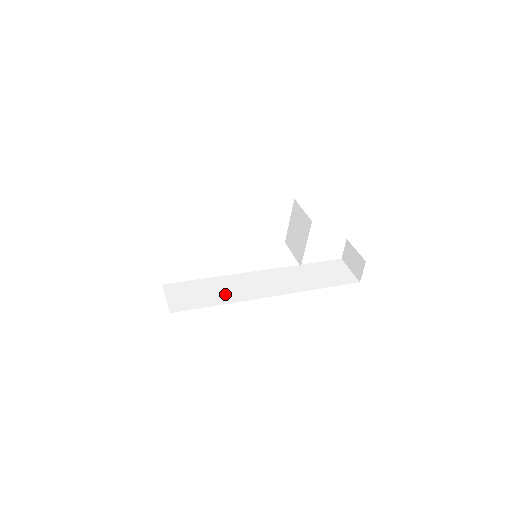
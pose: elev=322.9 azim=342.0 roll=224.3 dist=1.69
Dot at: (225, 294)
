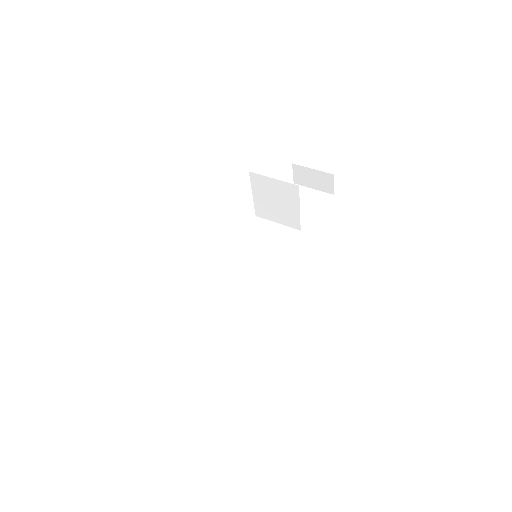
Dot at: (252, 312)
